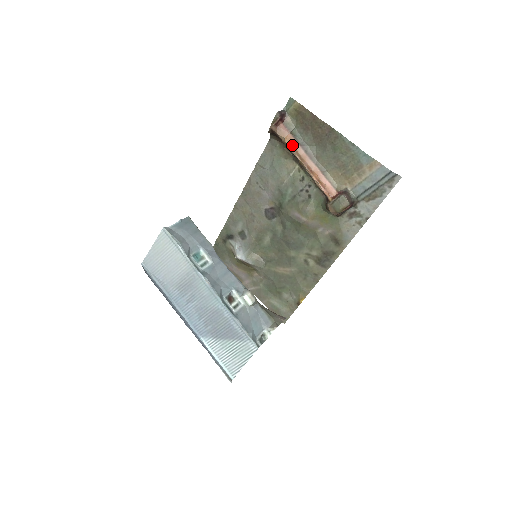
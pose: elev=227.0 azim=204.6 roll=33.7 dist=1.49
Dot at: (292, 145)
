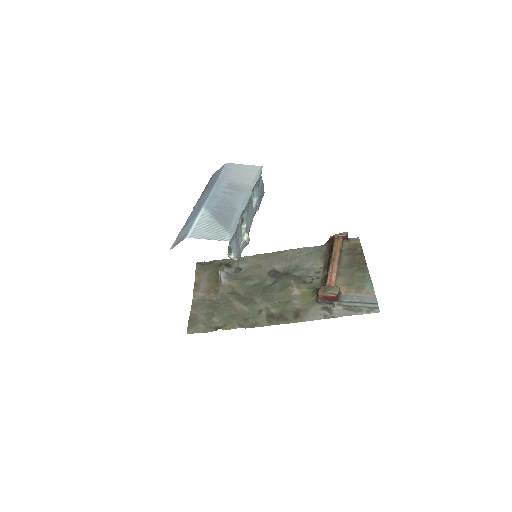
Dot at: (336, 251)
